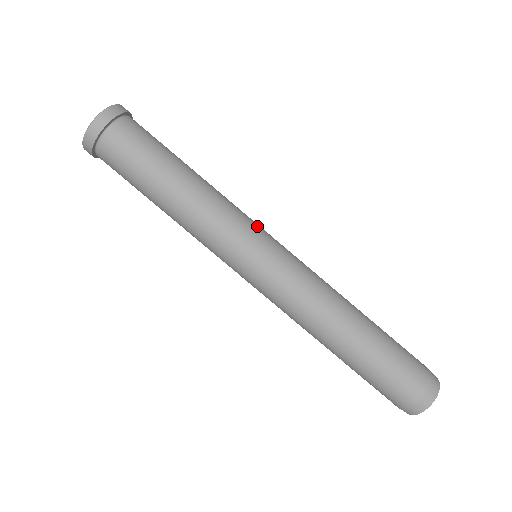
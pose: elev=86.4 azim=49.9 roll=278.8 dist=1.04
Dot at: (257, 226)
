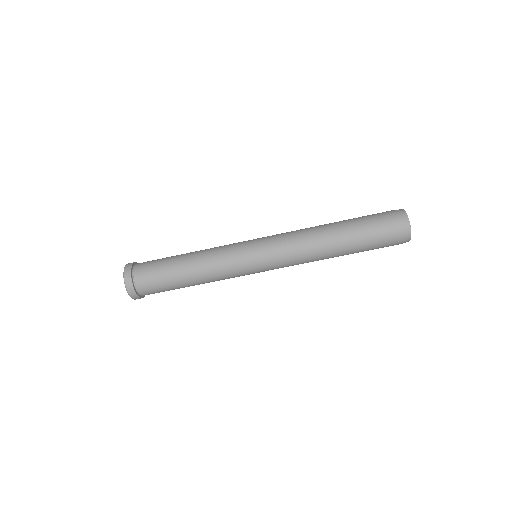
Dot at: (240, 244)
